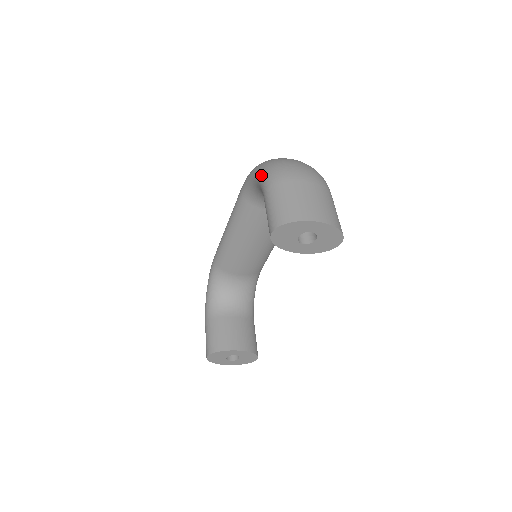
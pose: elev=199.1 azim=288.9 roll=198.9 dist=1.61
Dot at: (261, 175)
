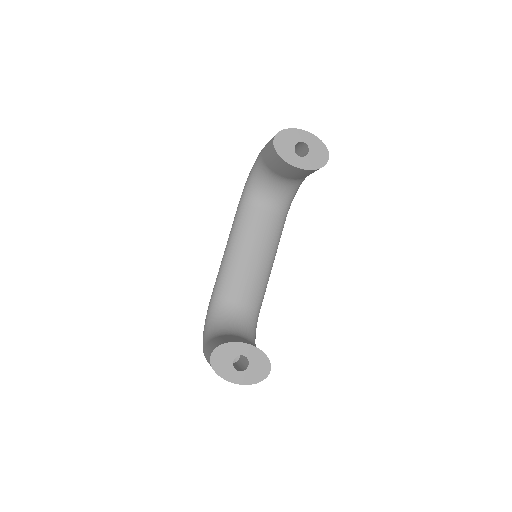
Dot at: (257, 157)
